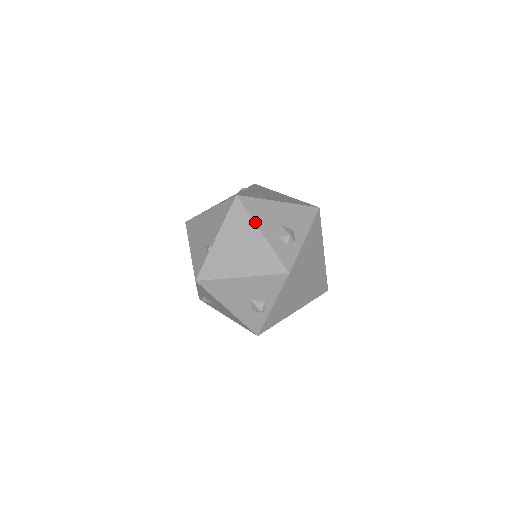
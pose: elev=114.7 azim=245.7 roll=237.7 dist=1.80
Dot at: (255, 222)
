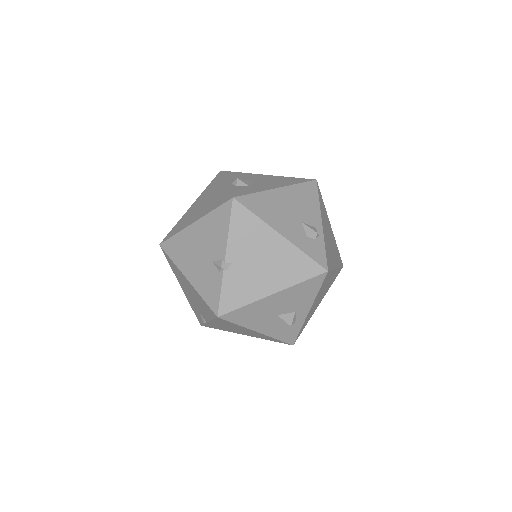
Dot at: (247, 328)
